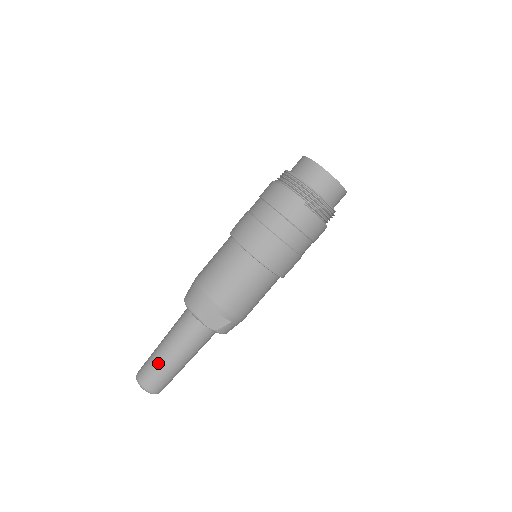
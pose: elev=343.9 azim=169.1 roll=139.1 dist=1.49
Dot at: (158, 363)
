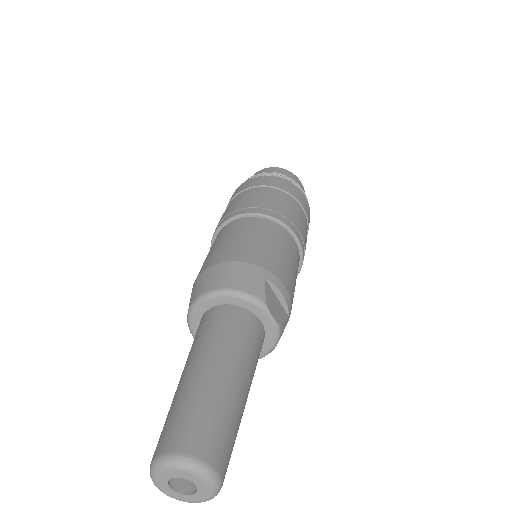
Dot at: (216, 399)
